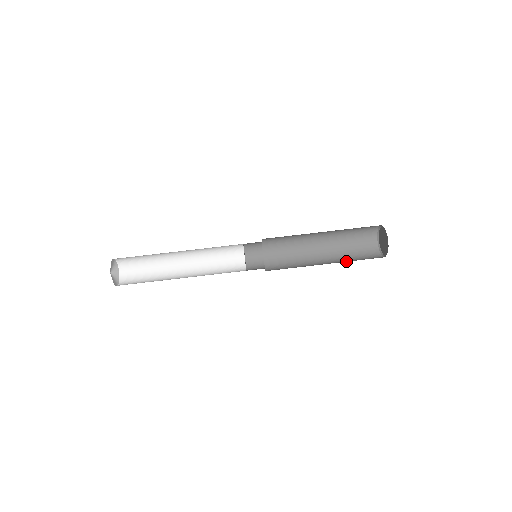
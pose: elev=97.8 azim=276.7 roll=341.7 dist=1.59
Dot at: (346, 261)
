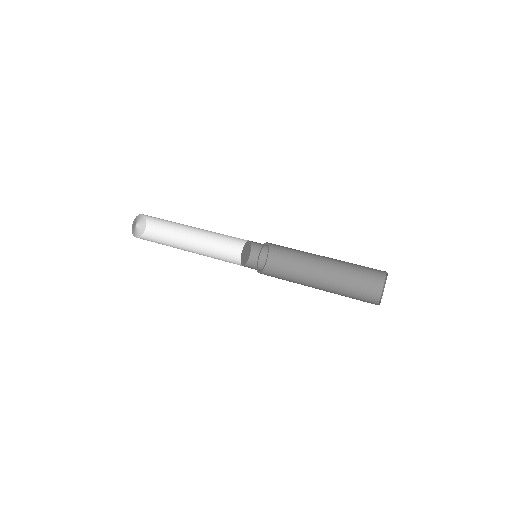
Dot at: occluded
